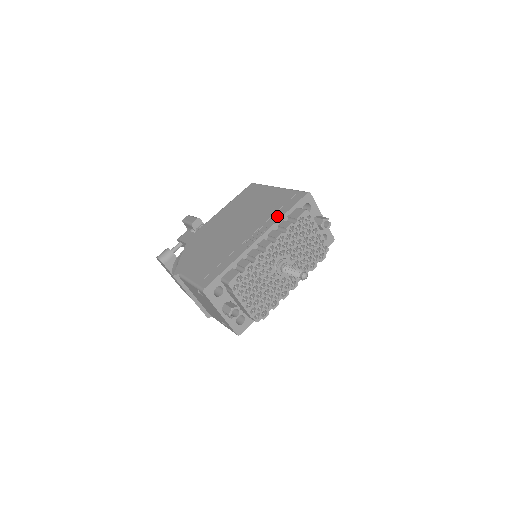
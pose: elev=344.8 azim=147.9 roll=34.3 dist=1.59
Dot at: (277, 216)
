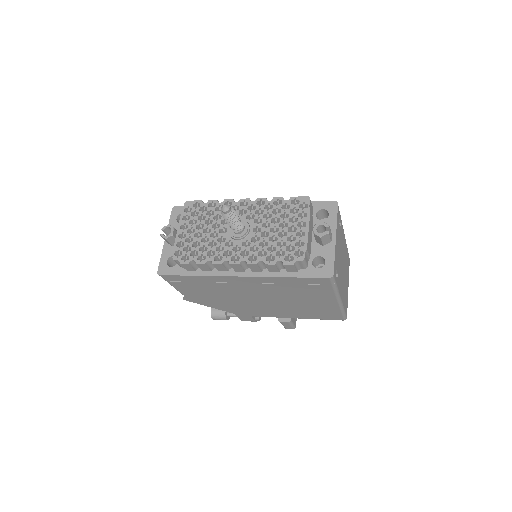
Dot at: occluded
